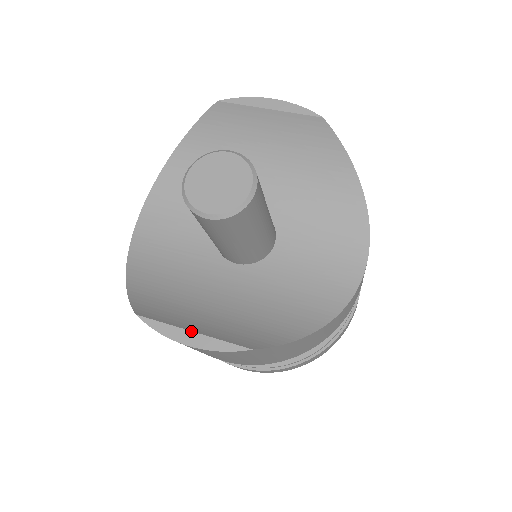
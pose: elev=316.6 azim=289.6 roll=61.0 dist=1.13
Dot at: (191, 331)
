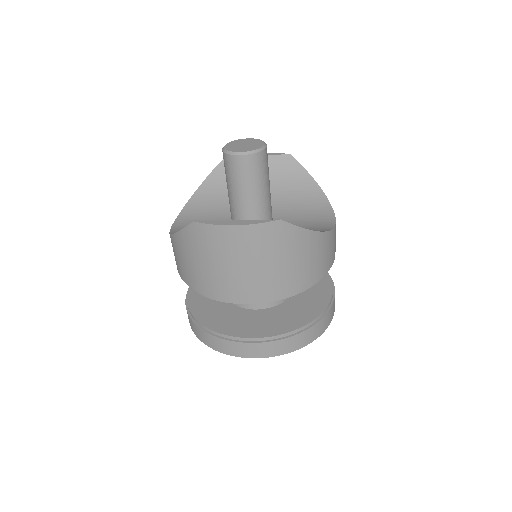
Dot at: (235, 220)
